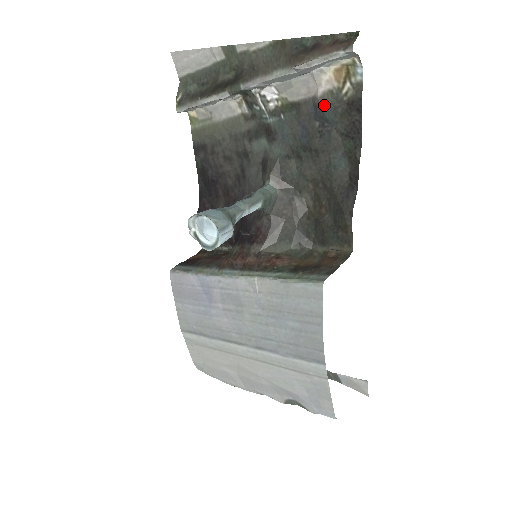
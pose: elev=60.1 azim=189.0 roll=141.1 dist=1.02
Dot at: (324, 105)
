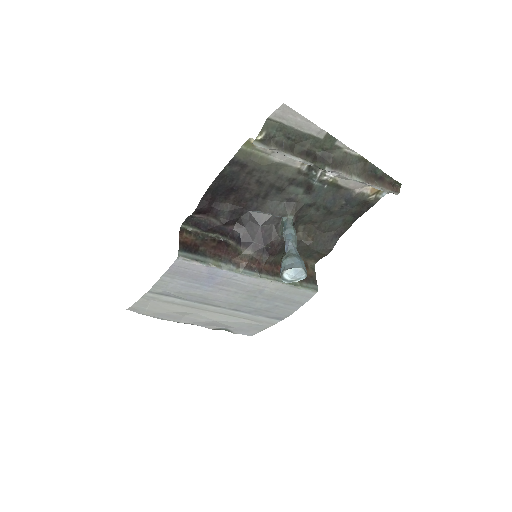
Dot at: (356, 198)
